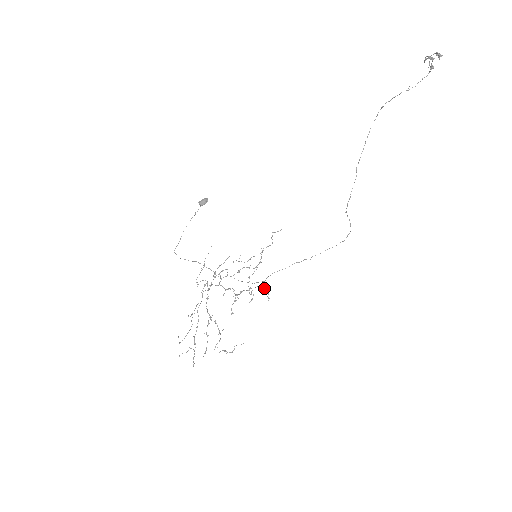
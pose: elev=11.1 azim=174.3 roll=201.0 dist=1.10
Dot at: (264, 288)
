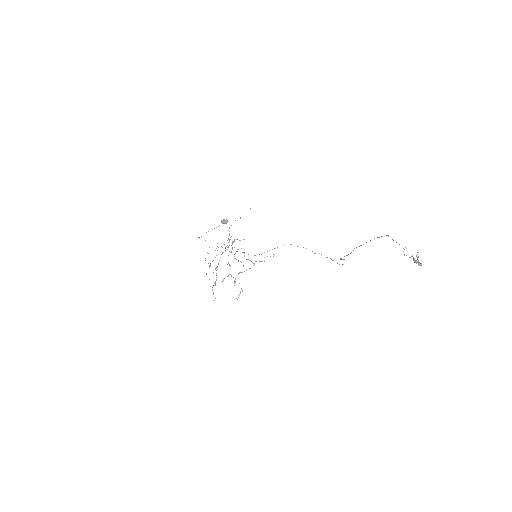
Dot at: (241, 288)
